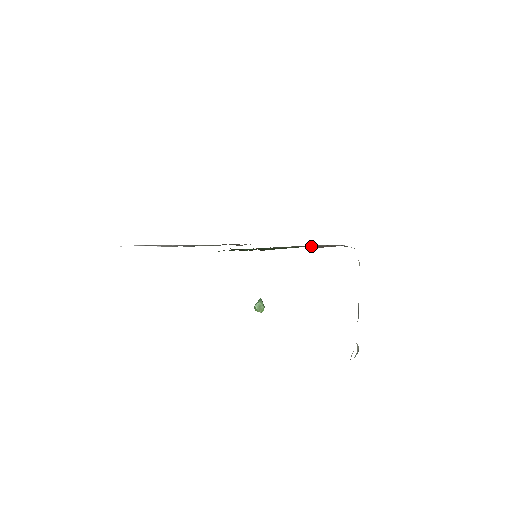
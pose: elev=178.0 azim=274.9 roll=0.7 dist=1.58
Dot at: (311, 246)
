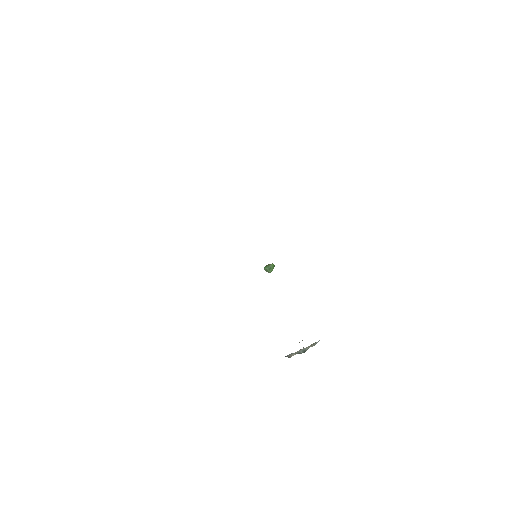
Dot at: occluded
